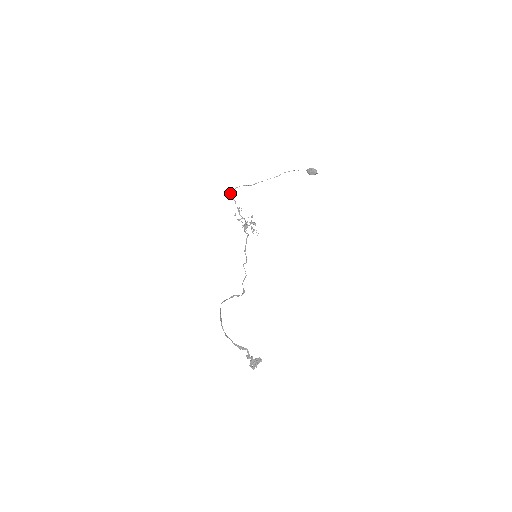
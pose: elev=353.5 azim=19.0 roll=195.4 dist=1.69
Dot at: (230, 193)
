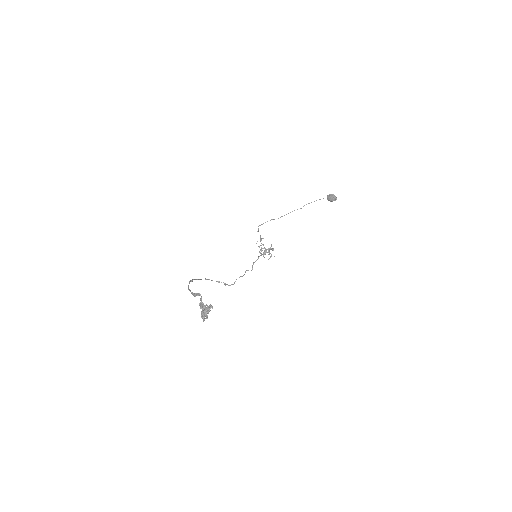
Dot at: occluded
